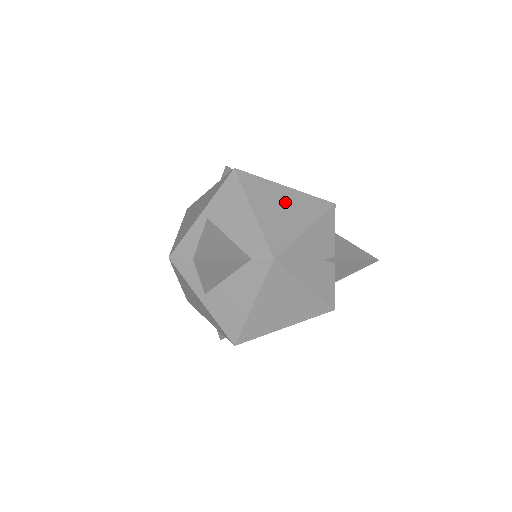
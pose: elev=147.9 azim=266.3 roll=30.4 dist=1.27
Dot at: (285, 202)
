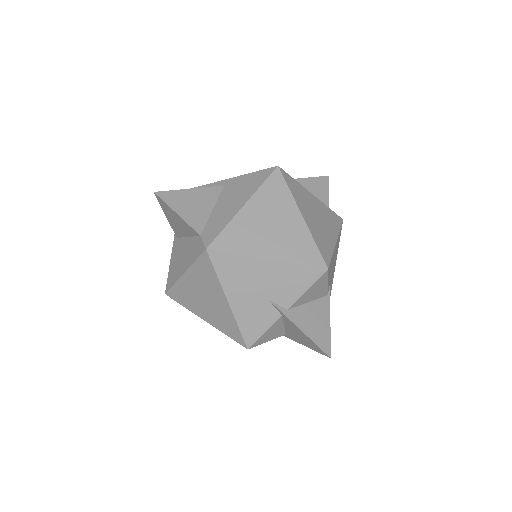
Dot at: (282, 225)
